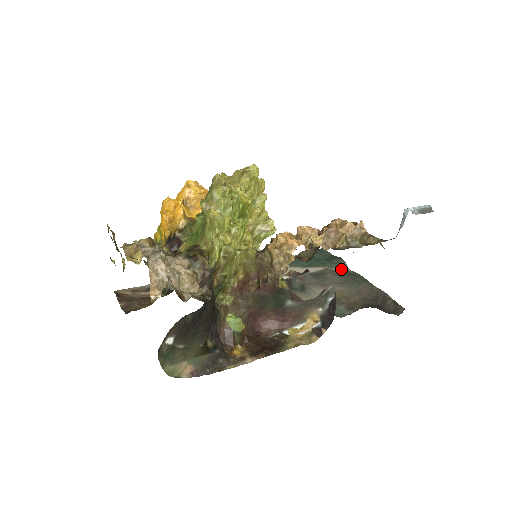
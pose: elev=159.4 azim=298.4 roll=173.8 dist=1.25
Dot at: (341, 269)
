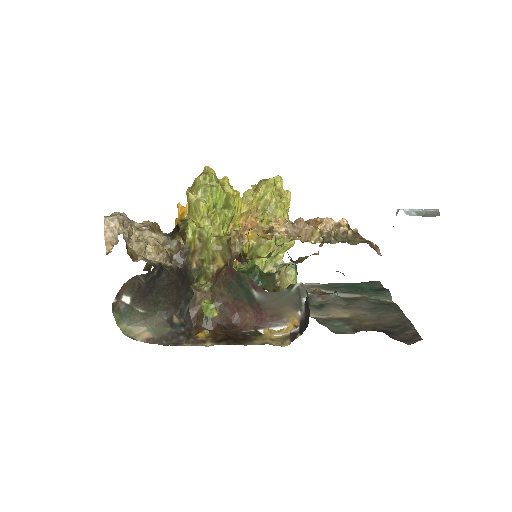
Dot at: (382, 299)
